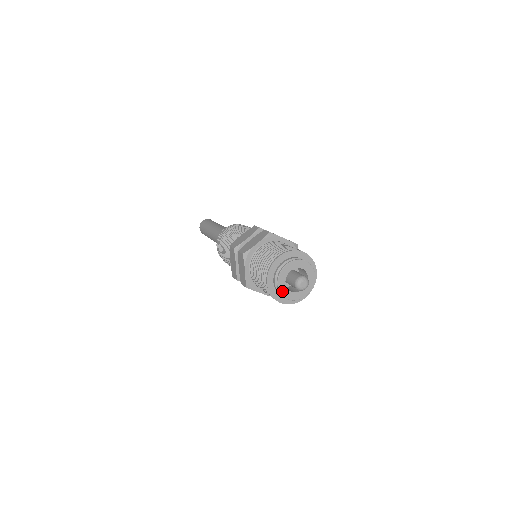
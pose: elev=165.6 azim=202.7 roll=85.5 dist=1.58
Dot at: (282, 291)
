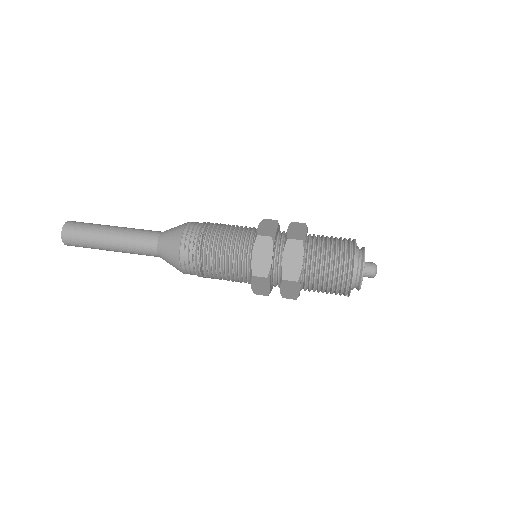
Dot at: (362, 277)
